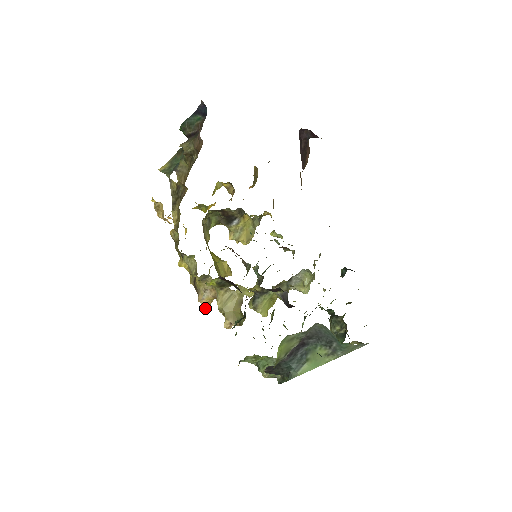
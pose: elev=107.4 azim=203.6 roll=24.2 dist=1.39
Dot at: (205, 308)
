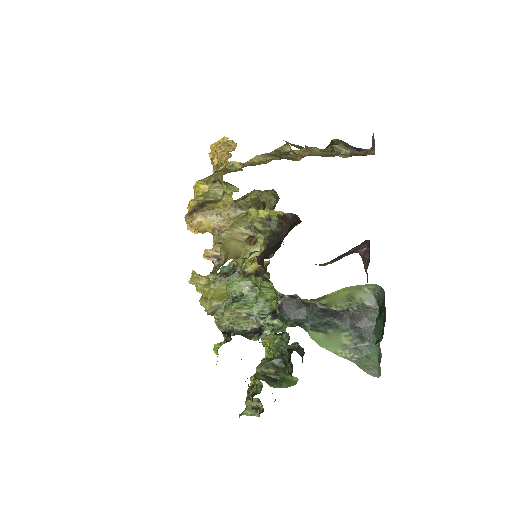
Dot at: (192, 224)
